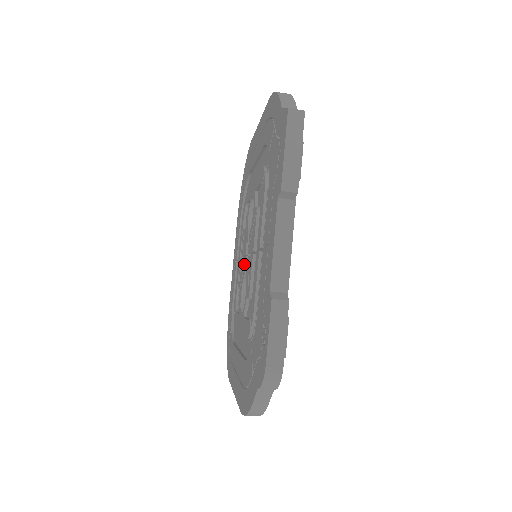
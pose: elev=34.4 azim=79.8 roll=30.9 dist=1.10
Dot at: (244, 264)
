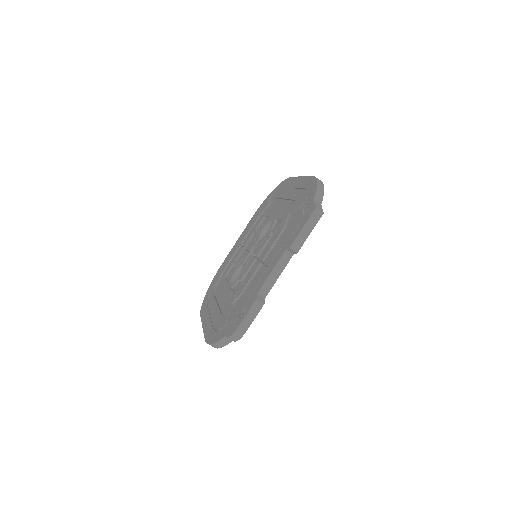
Dot at: (246, 255)
